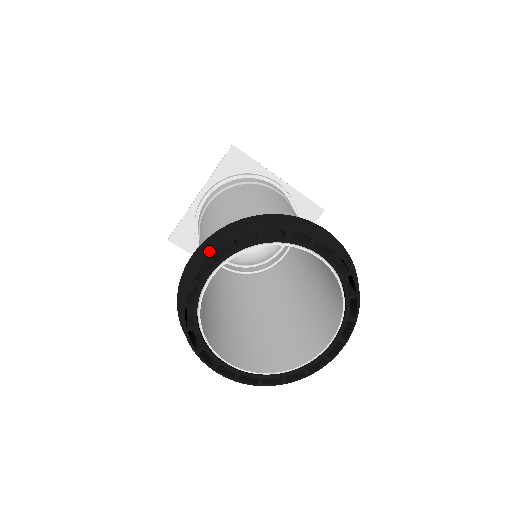
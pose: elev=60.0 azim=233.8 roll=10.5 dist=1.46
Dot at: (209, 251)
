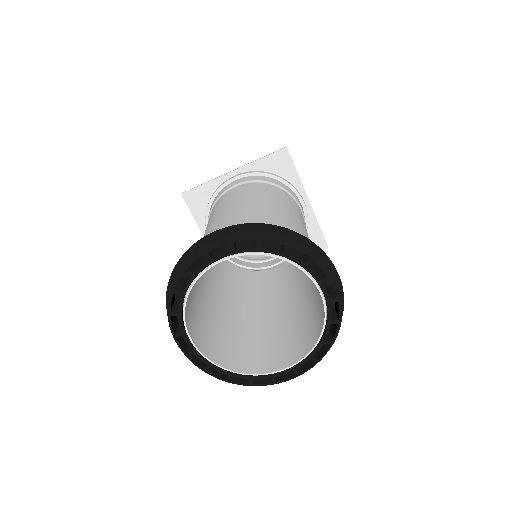
Dot at: (235, 237)
